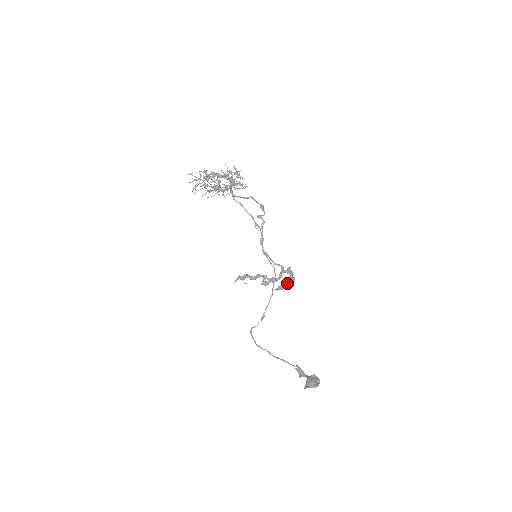
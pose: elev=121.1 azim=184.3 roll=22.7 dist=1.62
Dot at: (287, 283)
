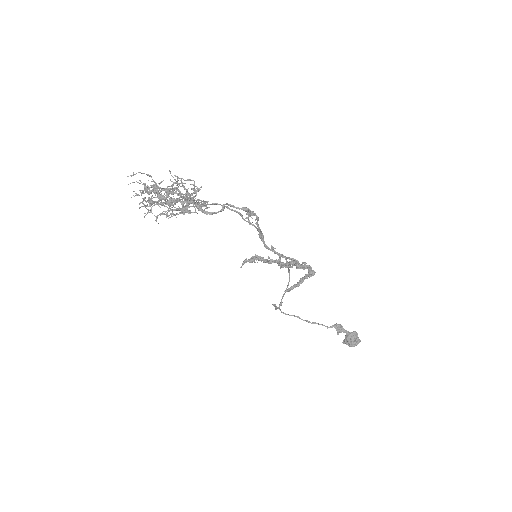
Dot at: (304, 278)
